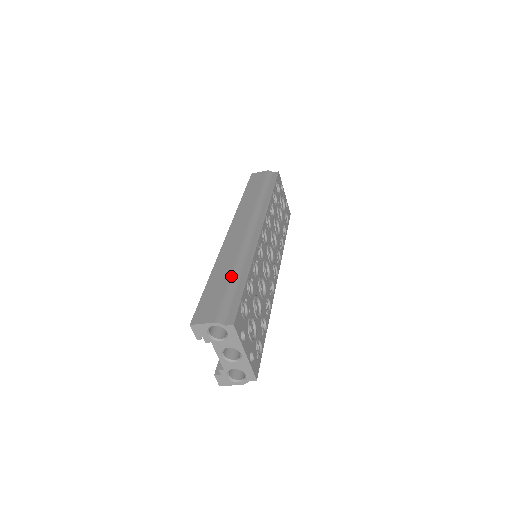
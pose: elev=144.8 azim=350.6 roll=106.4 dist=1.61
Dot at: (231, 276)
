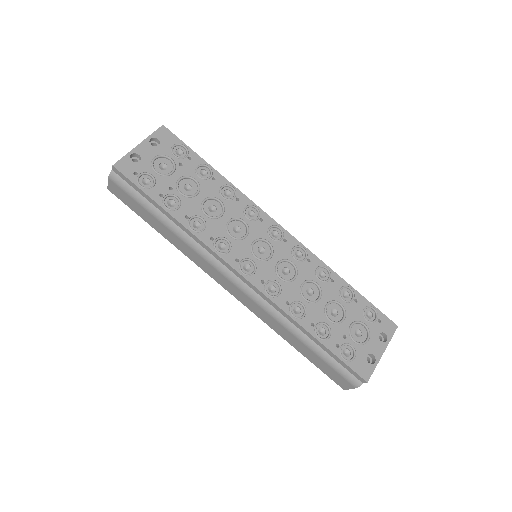
Dot at: (306, 345)
